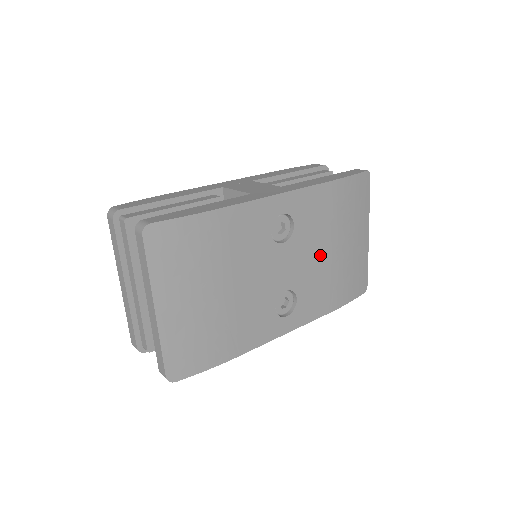
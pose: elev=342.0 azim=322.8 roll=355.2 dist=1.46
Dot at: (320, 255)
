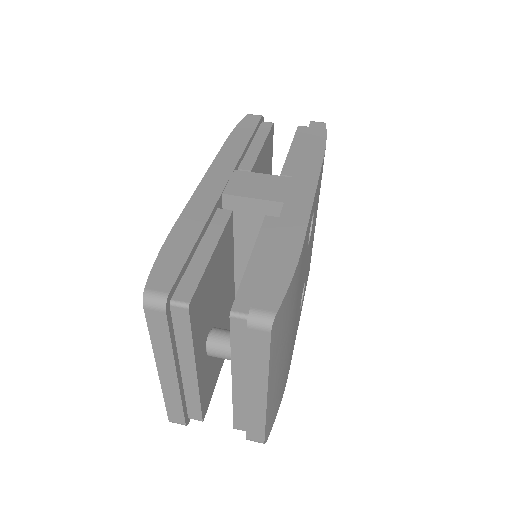
Dot at: (313, 232)
